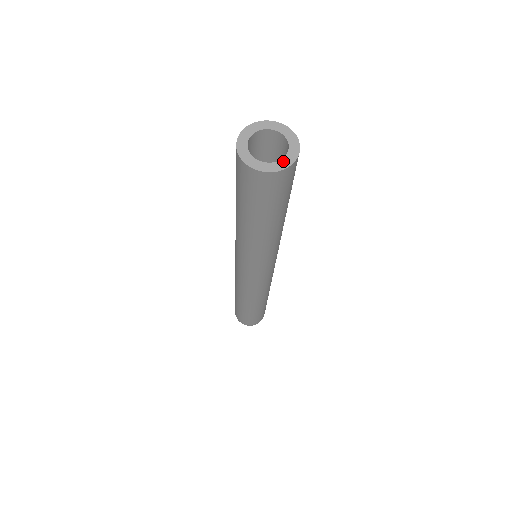
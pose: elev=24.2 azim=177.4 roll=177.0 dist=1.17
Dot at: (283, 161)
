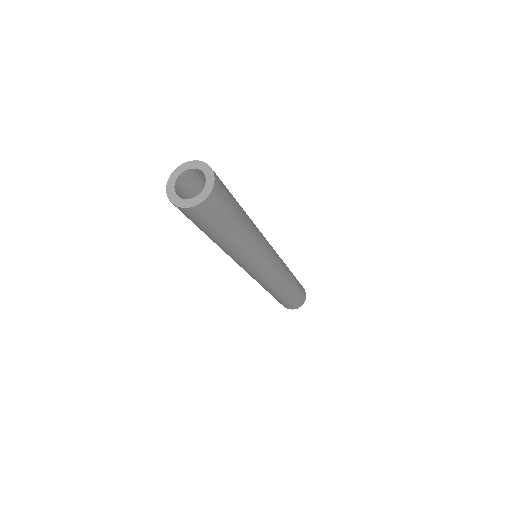
Dot at: (208, 179)
